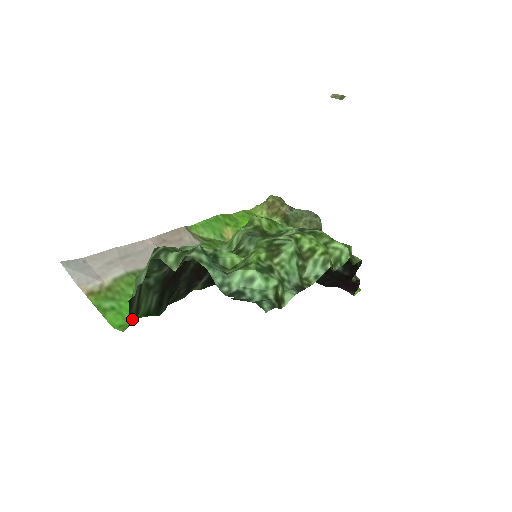
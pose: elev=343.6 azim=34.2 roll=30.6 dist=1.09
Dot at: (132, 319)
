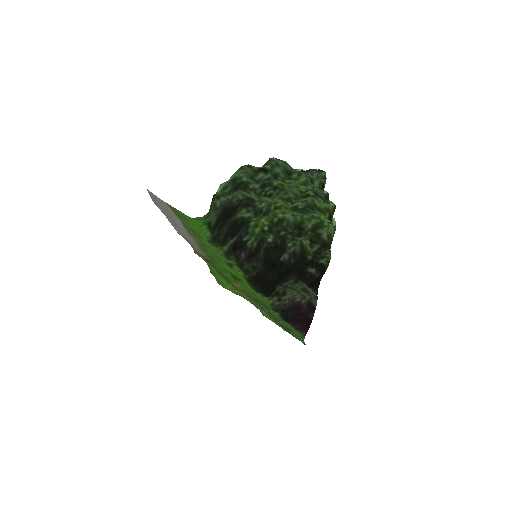
Dot at: (209, 212)
